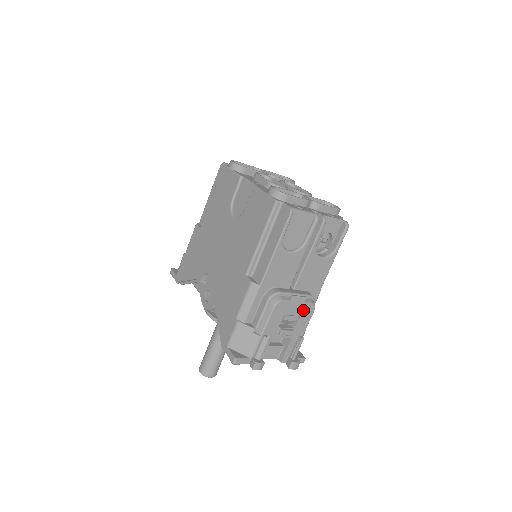
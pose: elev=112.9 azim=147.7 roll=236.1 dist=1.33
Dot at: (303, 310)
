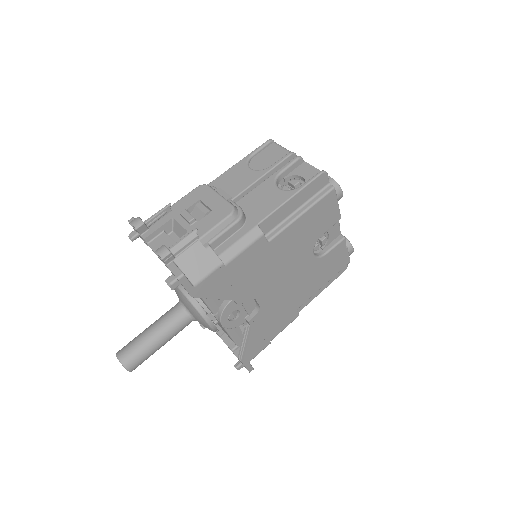
Dot at: (219, 207)
